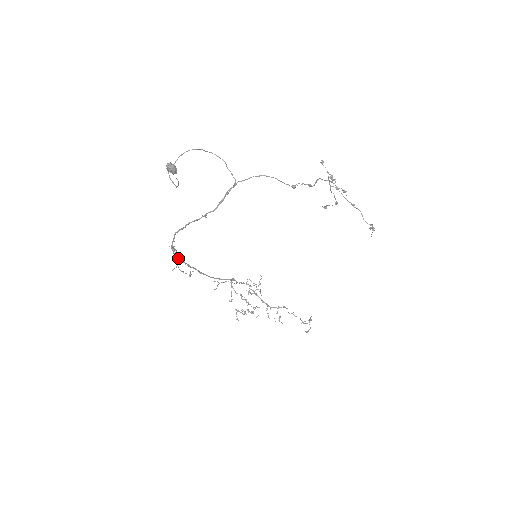
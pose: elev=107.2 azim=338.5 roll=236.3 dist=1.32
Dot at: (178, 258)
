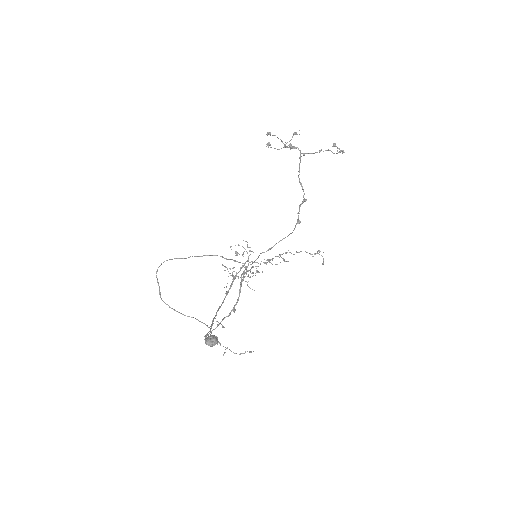
Dot at: (209, 331)
